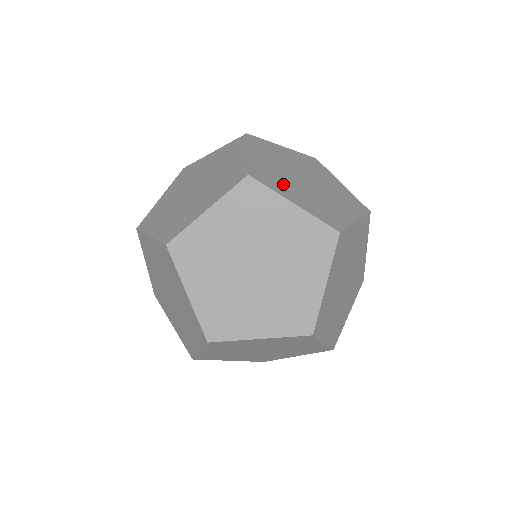
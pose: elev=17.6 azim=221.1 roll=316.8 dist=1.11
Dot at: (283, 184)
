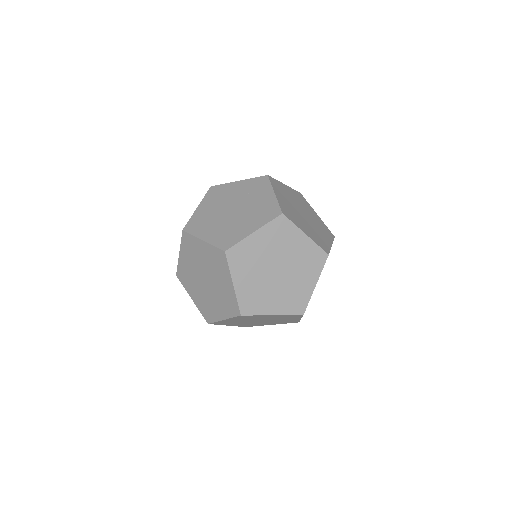
Dot at: (206, 225)
